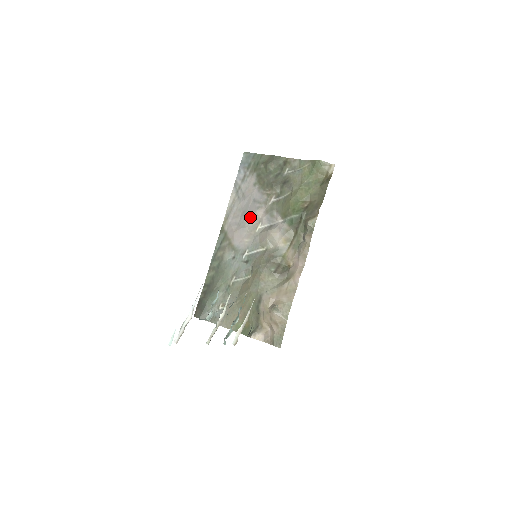
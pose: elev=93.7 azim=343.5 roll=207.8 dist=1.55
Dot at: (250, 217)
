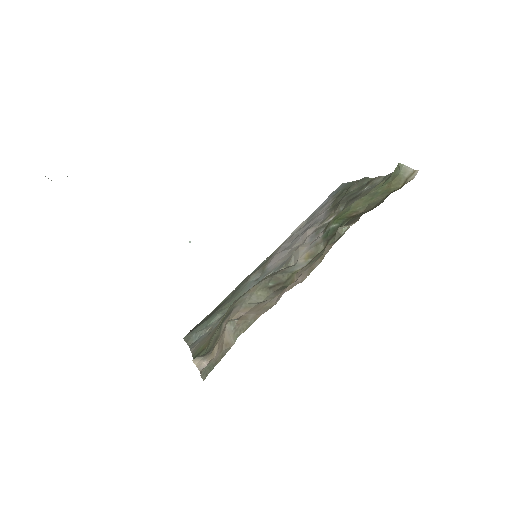
Dot at: (299, 238)
